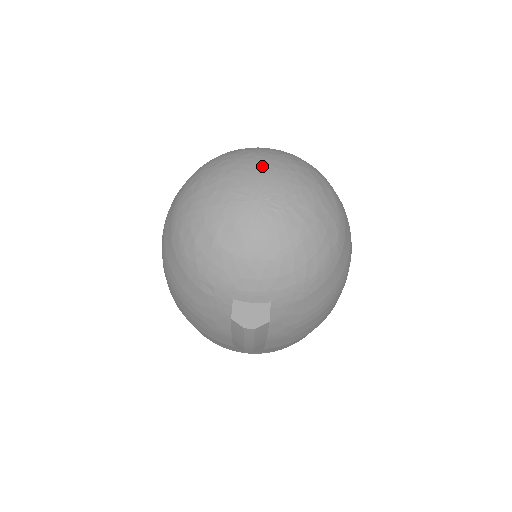
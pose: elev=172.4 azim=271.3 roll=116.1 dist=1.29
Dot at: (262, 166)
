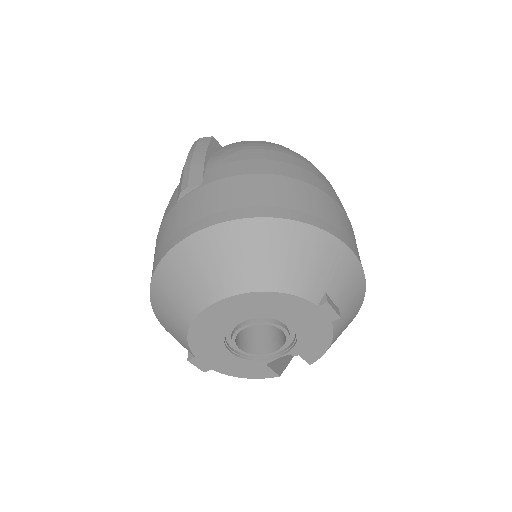
Dot at: occluded
